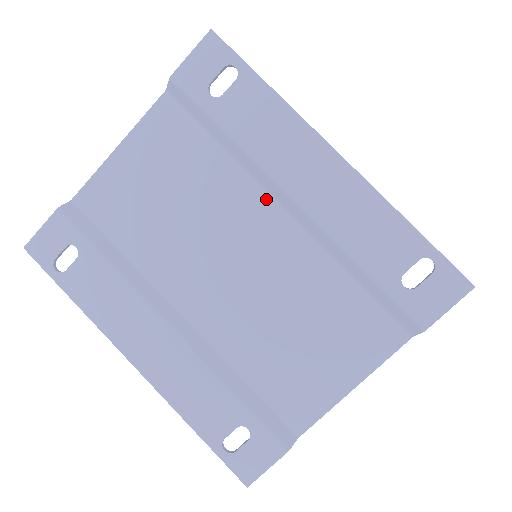
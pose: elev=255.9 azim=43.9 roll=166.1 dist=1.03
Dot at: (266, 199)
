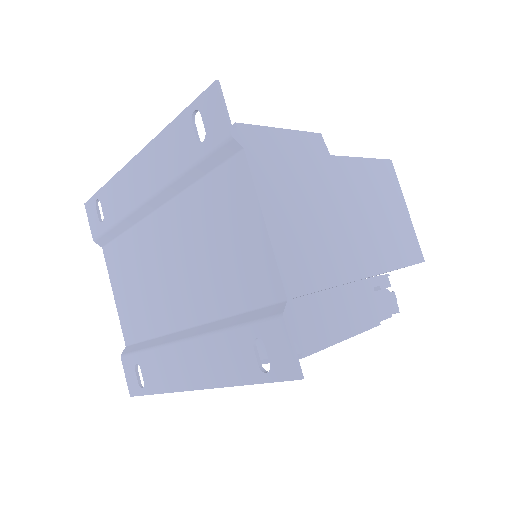
Dot at: (150, 219)
